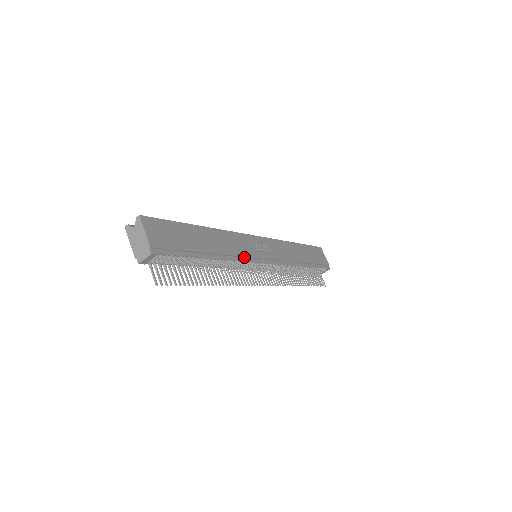
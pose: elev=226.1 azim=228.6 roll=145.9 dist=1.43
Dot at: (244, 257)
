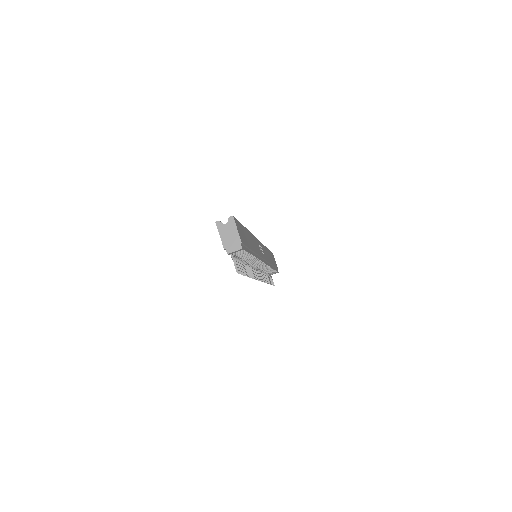
Dot at: (260, 257)
